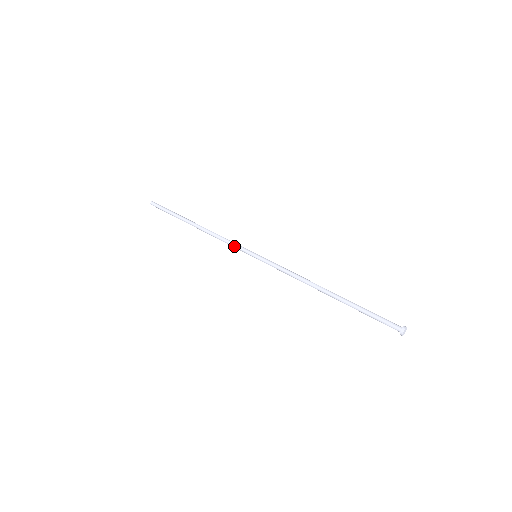
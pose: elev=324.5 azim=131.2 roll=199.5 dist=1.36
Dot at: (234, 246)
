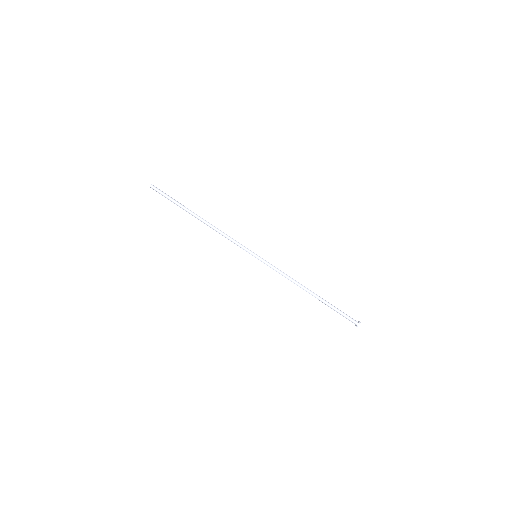
Dot at: occluded
